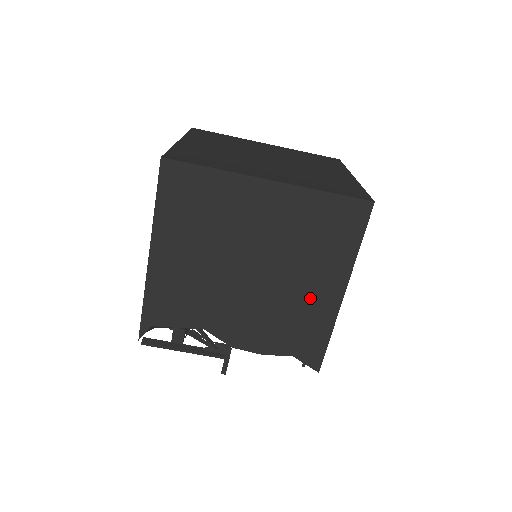
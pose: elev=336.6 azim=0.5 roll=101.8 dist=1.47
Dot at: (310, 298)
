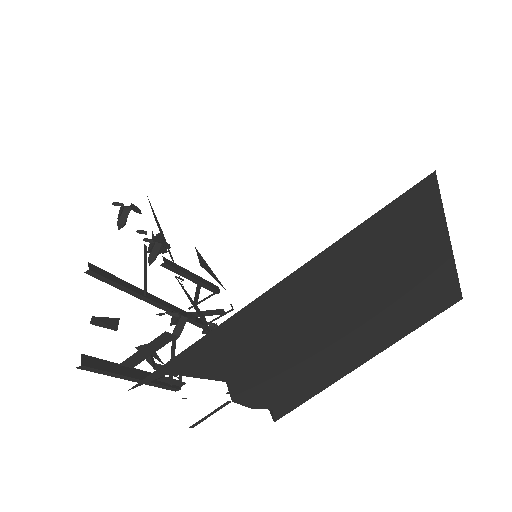
Dot at: (344, 362)
